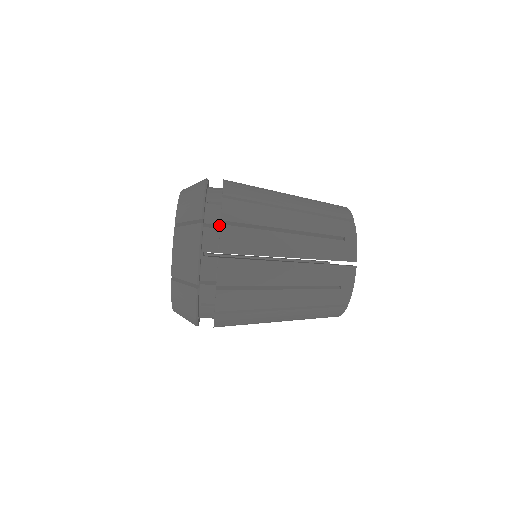
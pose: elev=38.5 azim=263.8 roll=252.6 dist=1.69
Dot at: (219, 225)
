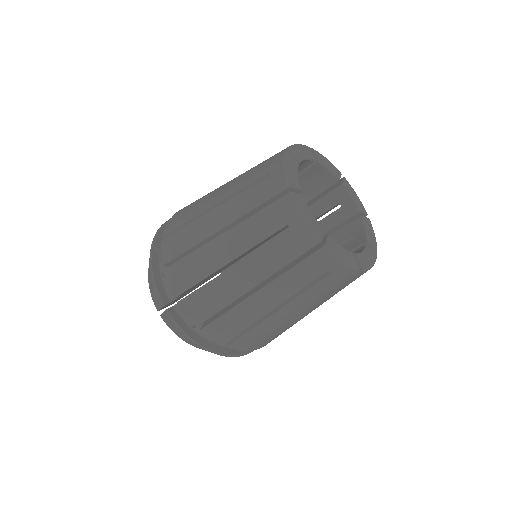
Dot at: occluded
